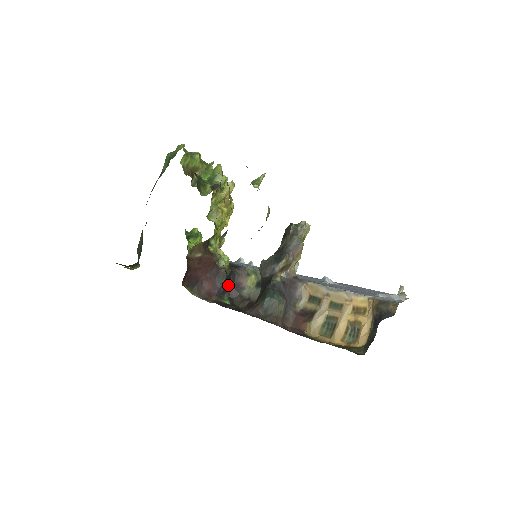
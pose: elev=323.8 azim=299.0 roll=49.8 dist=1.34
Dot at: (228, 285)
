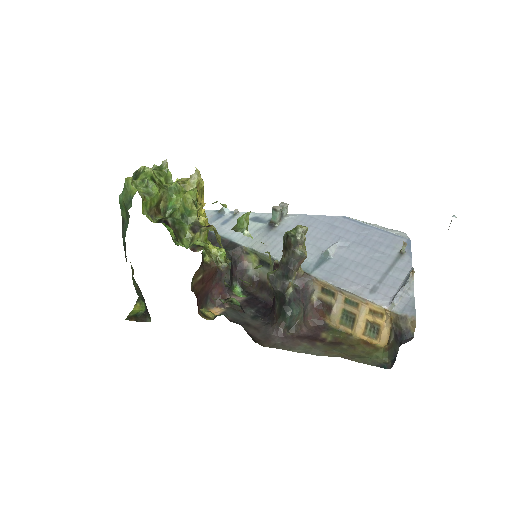
Dot at: (232, 273)
